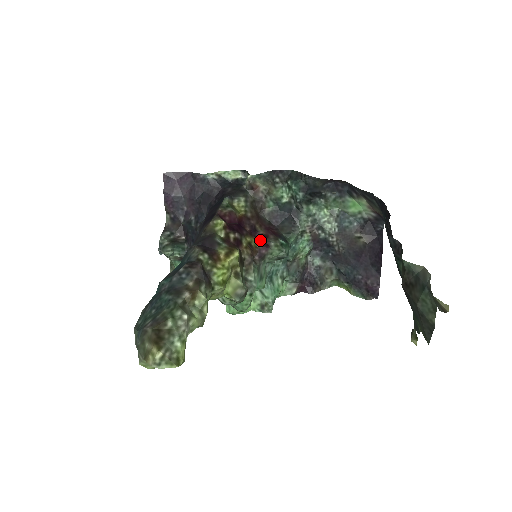
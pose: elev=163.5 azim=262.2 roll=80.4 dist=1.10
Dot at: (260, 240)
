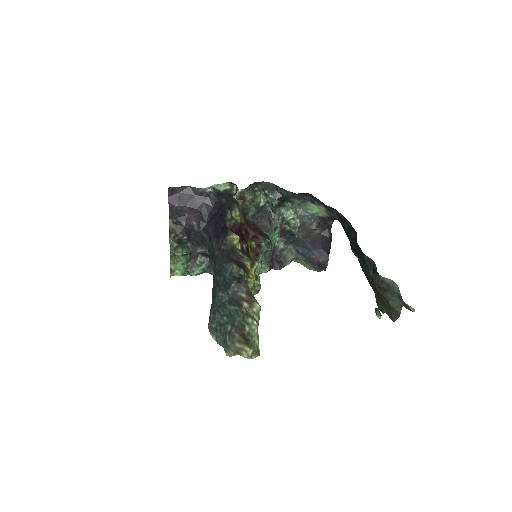
Dot at: (254, 242)
